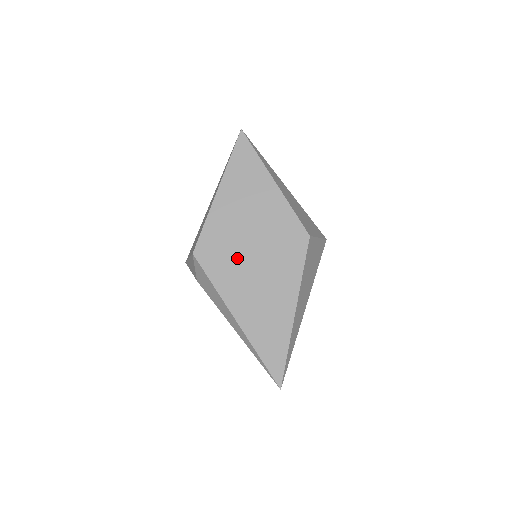
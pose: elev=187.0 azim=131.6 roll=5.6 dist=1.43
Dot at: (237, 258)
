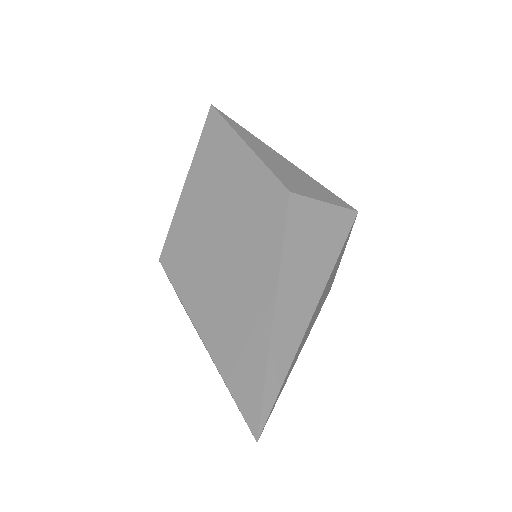
Dot at: (203, 251)
